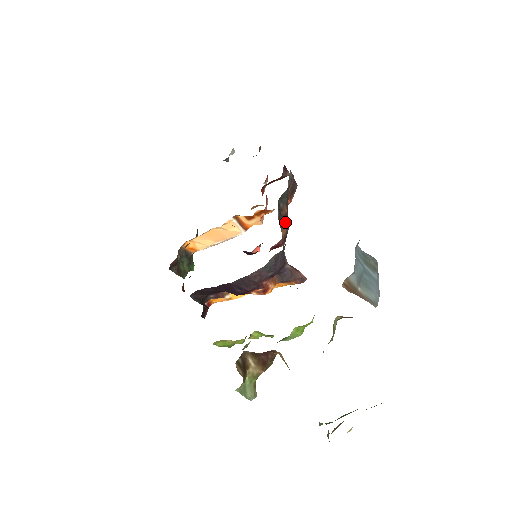
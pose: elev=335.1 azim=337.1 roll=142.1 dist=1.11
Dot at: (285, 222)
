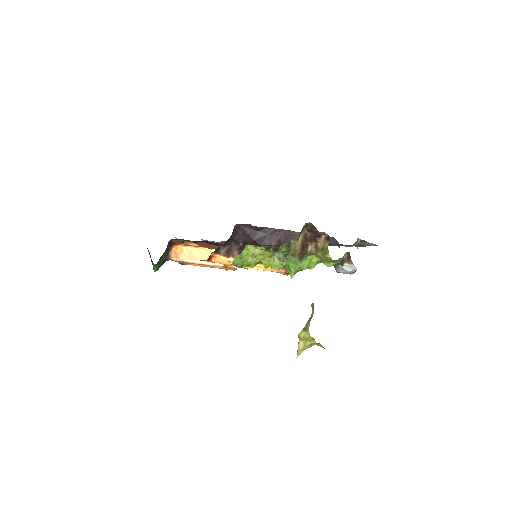
Dot at: occluded
